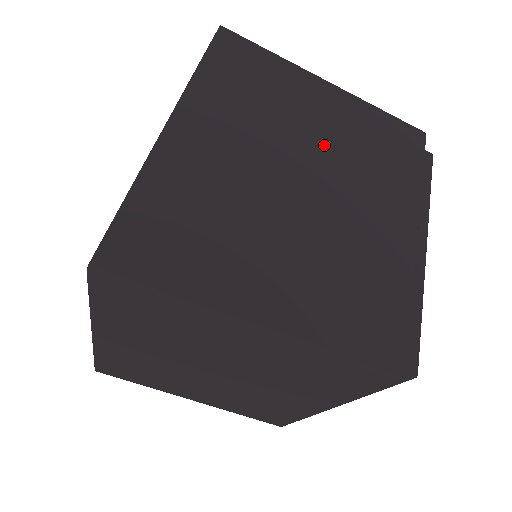
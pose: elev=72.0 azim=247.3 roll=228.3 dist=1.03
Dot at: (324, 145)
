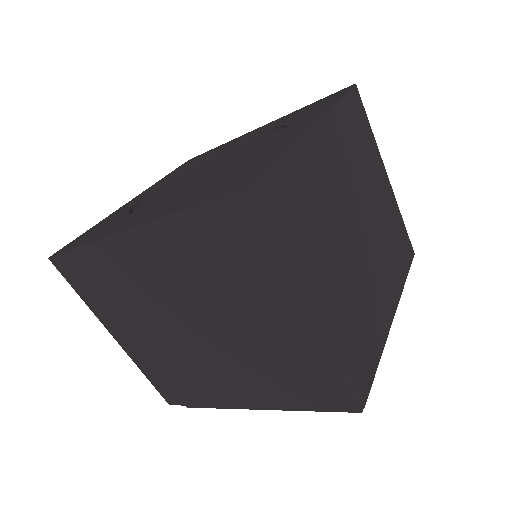
Dot at: (375, 216)
